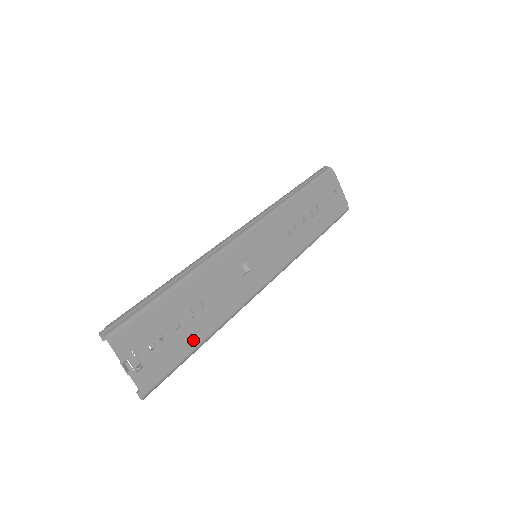
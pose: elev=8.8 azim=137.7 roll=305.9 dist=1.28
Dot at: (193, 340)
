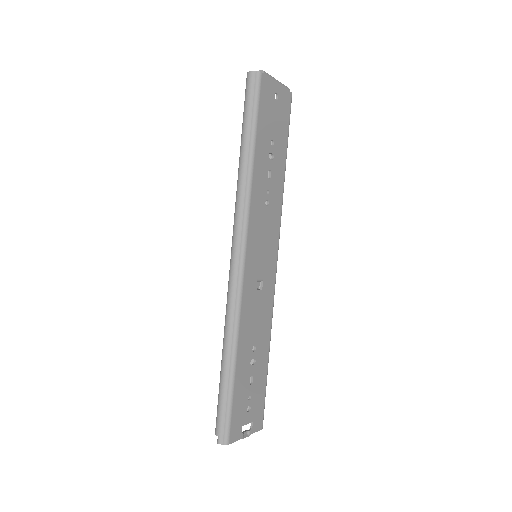
Dot at: (263, 370)
